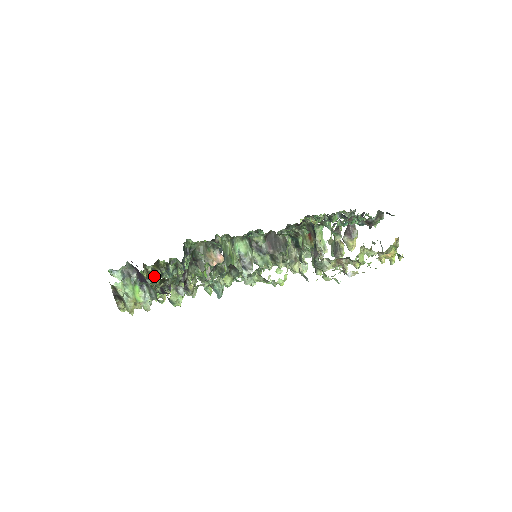
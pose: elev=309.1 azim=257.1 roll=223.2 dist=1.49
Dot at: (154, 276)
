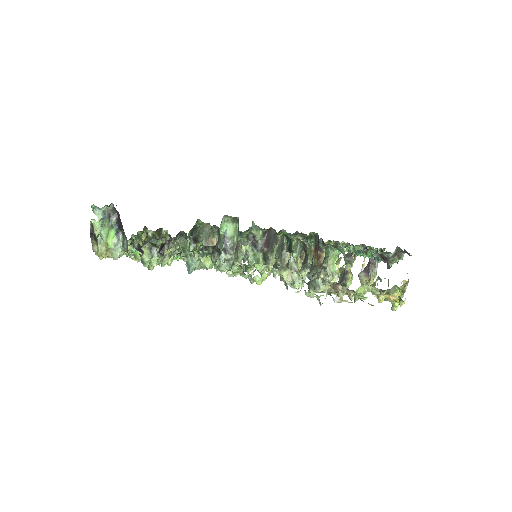
Dot at: occluded
